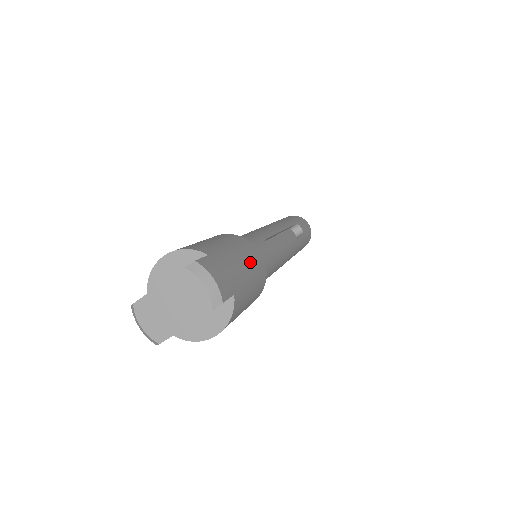
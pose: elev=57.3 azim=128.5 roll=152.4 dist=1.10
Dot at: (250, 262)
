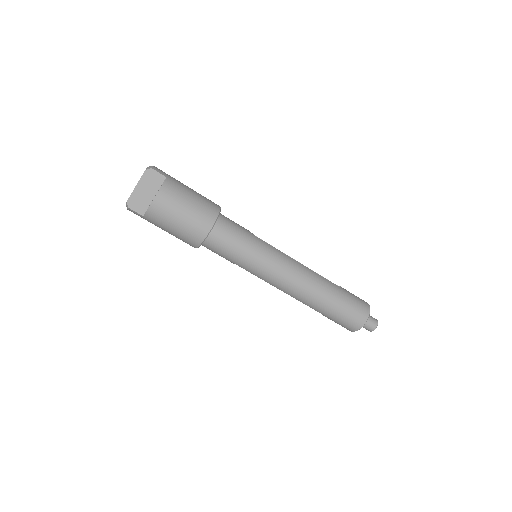
Dot at: (200, 194)
